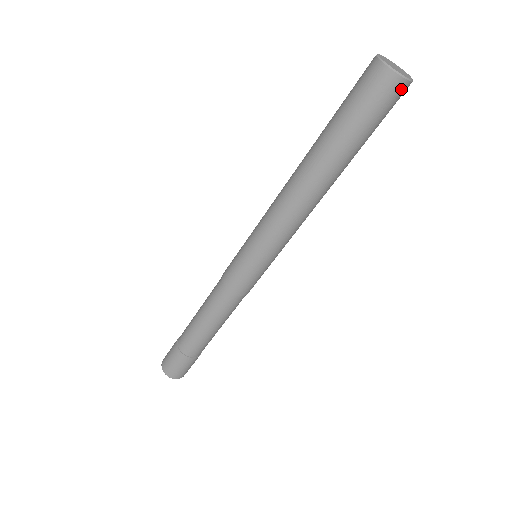
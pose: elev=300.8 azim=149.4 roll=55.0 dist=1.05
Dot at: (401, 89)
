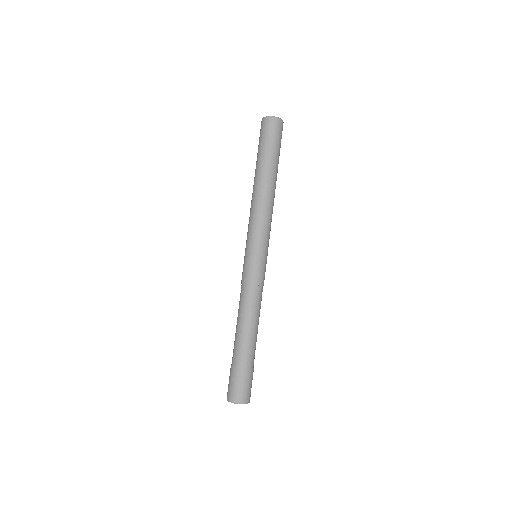
Dot at: occluded
